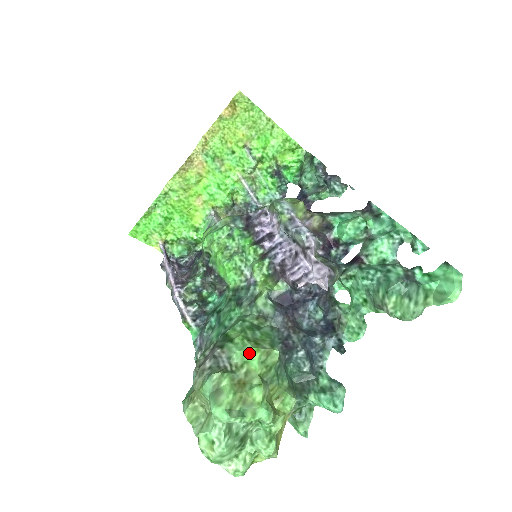
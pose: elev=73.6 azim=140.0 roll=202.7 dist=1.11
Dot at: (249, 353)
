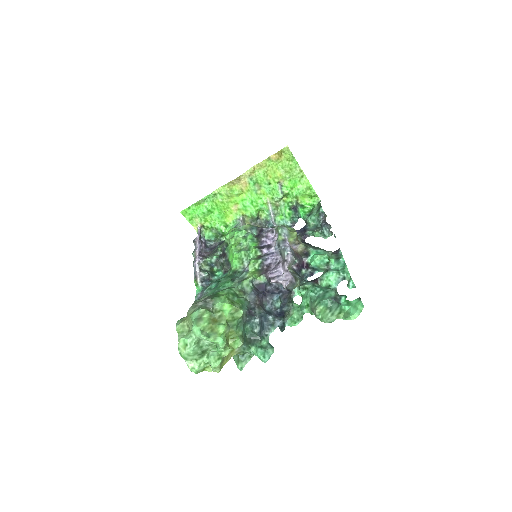
Dot at: (226, 306)
